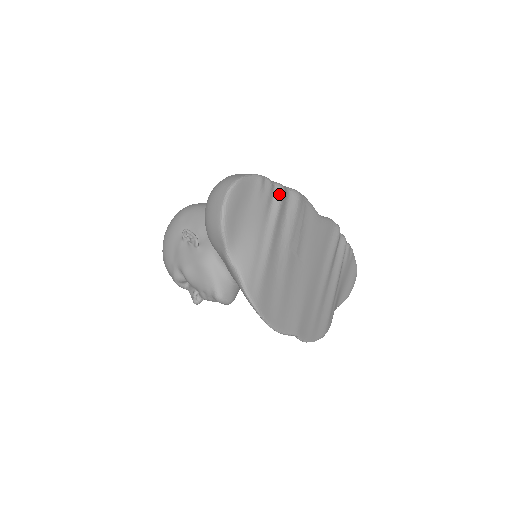
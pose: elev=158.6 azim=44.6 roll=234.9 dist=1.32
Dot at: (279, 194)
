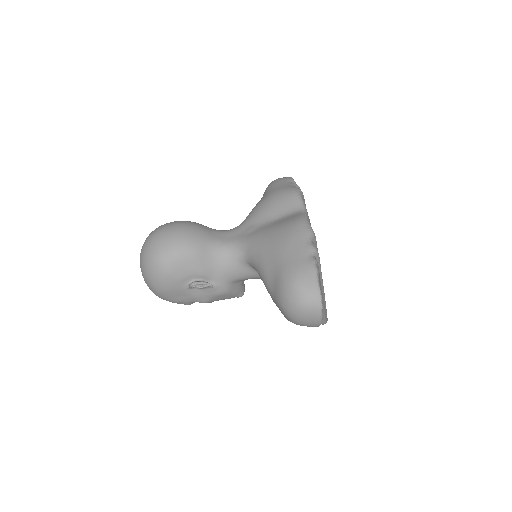
Dot at: (318, 258)
